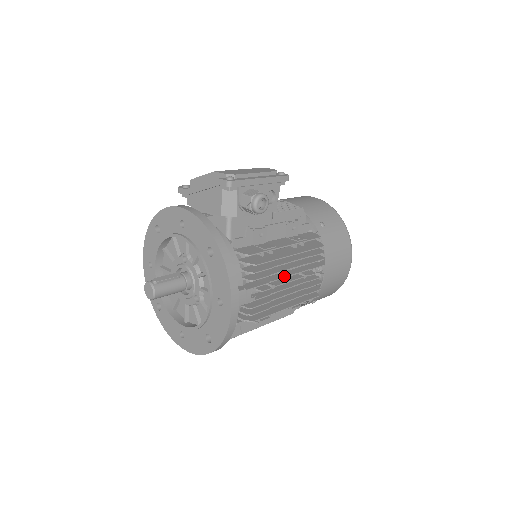
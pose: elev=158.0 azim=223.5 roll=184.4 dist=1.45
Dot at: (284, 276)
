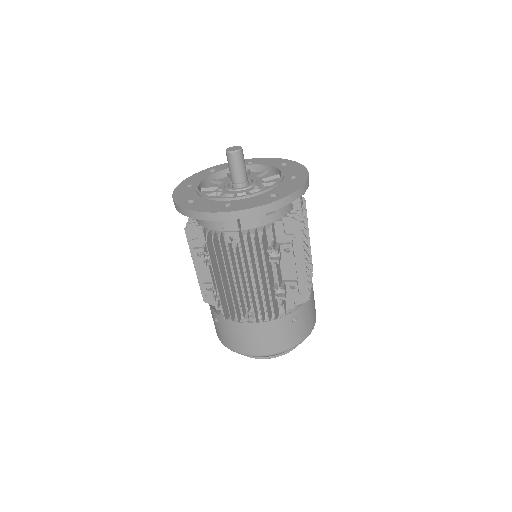
Dot at: (305, 239)
